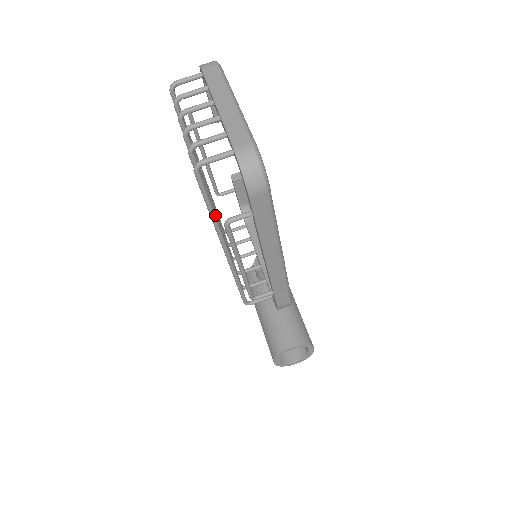
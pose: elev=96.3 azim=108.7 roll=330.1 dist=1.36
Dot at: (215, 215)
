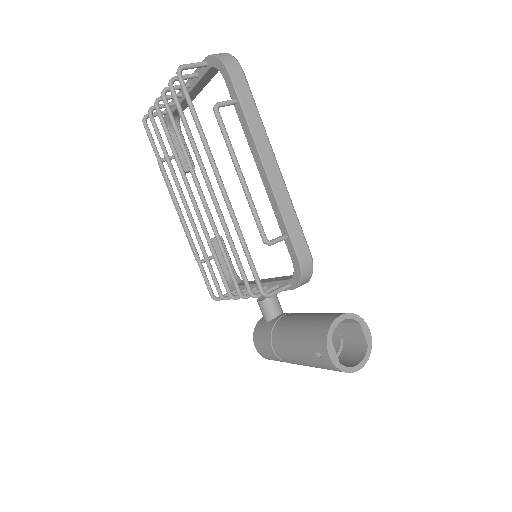
Dot at: occluded
